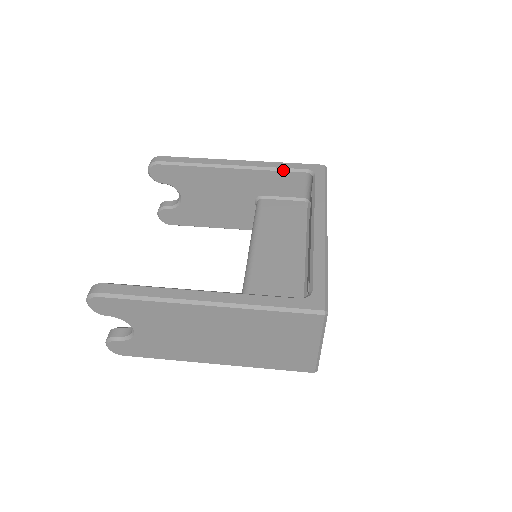
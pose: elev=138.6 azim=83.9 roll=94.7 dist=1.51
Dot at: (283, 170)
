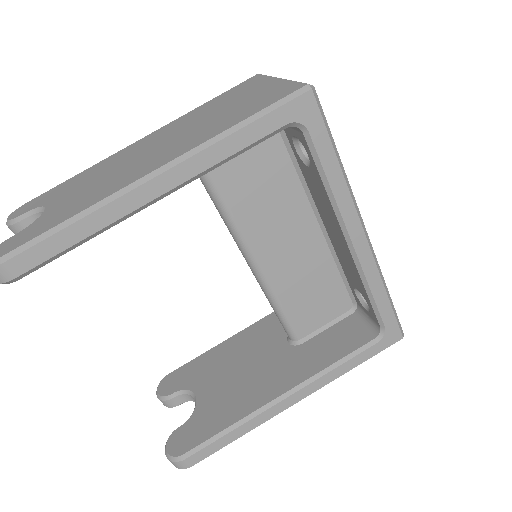
Dot at: (247, 149)
